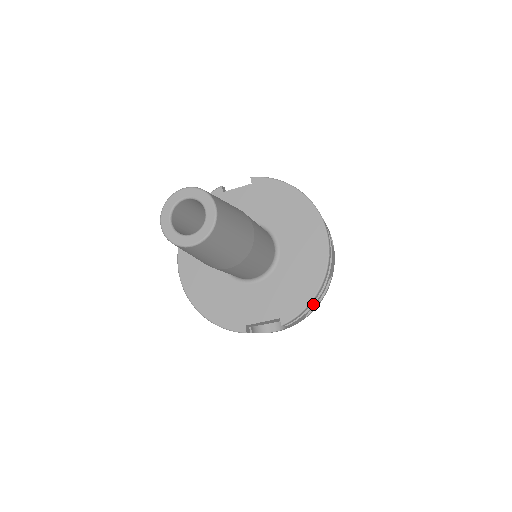
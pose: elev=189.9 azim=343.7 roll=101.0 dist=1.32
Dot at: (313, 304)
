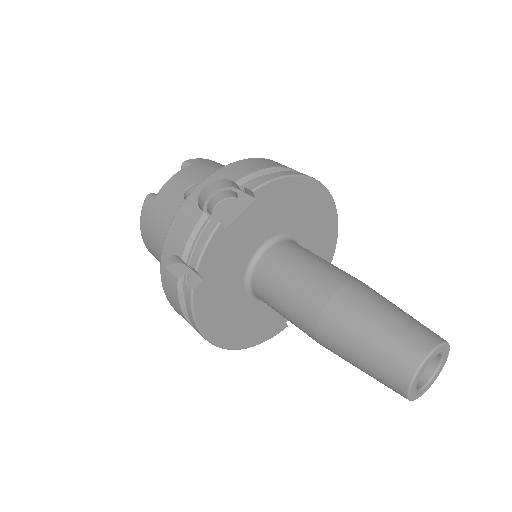
Dot at: occluded
